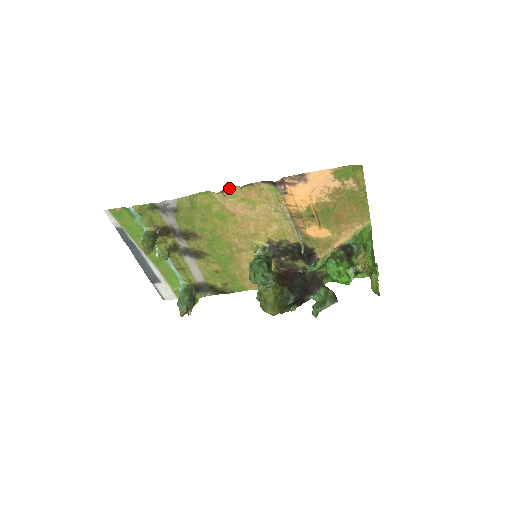
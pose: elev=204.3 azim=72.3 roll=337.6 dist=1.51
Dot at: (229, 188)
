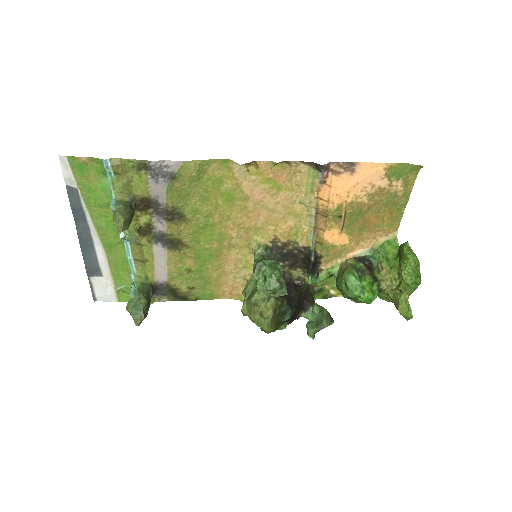
Dot at: (258, 161)
